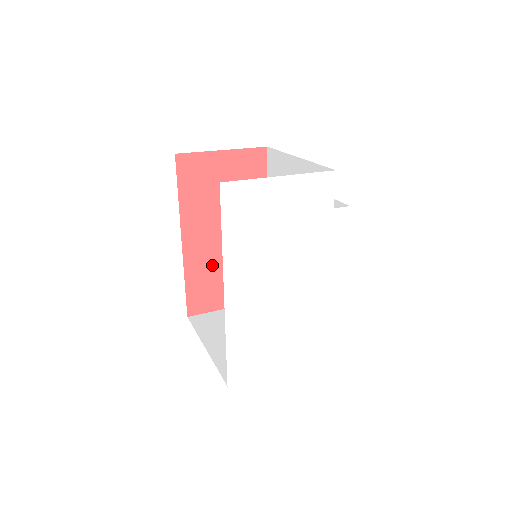
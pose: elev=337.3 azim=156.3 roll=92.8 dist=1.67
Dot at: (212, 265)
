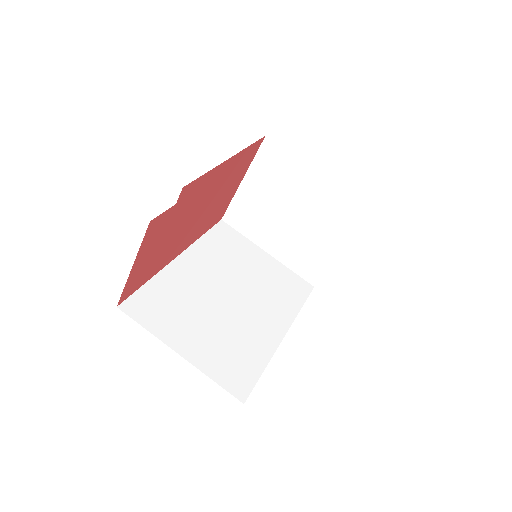
Dot at: (206, 219)
